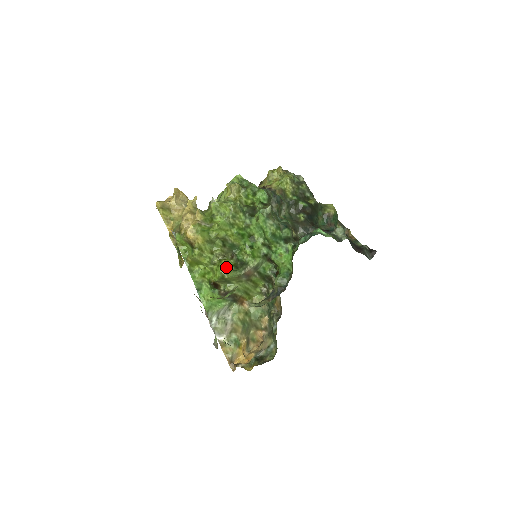
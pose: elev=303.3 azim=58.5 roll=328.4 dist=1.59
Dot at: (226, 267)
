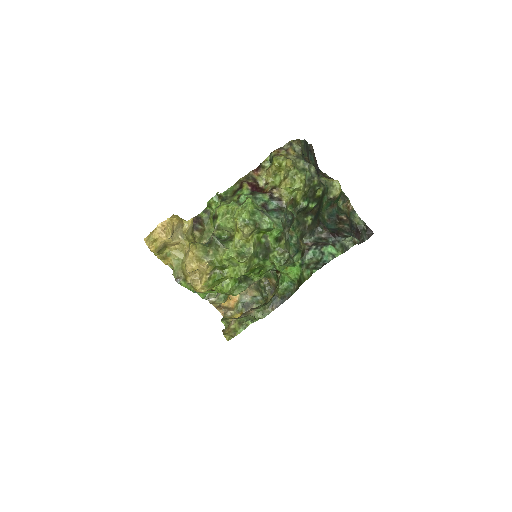
Dot at: (231, 289)
